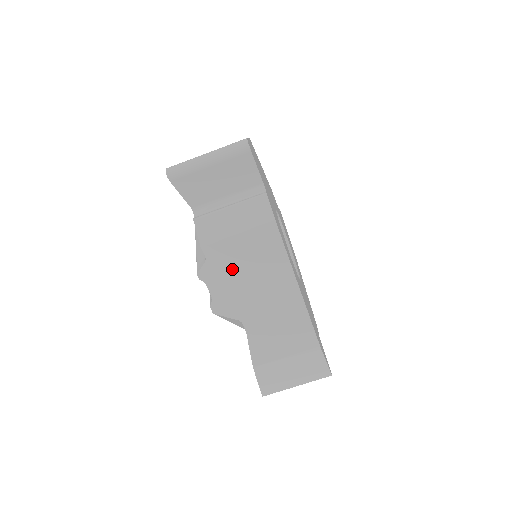
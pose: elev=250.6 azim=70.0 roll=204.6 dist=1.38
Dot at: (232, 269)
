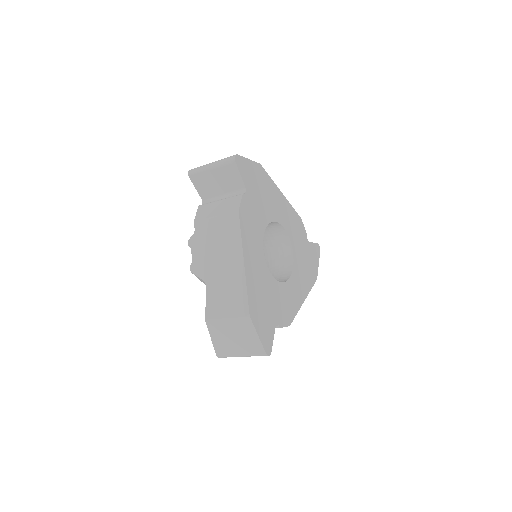
Dot at: occluded
